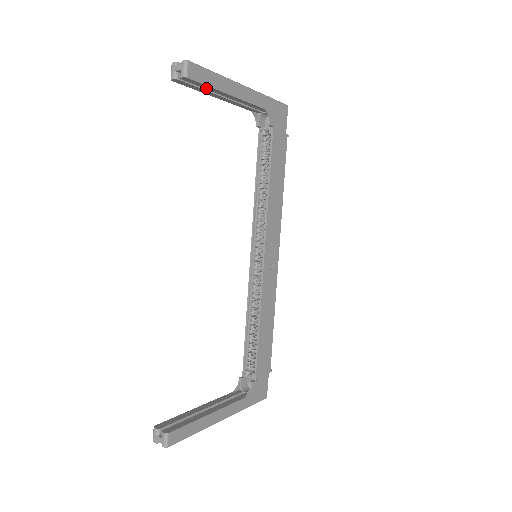
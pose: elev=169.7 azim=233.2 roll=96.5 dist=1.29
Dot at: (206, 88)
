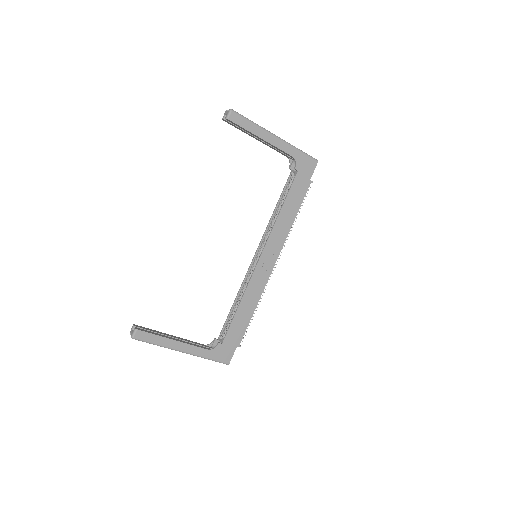
Dot at: (244, 130)
